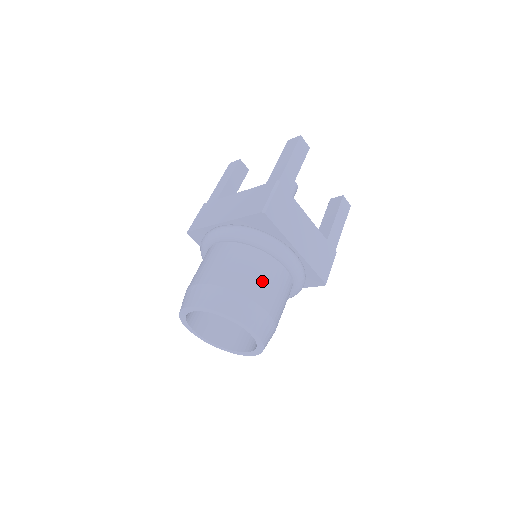
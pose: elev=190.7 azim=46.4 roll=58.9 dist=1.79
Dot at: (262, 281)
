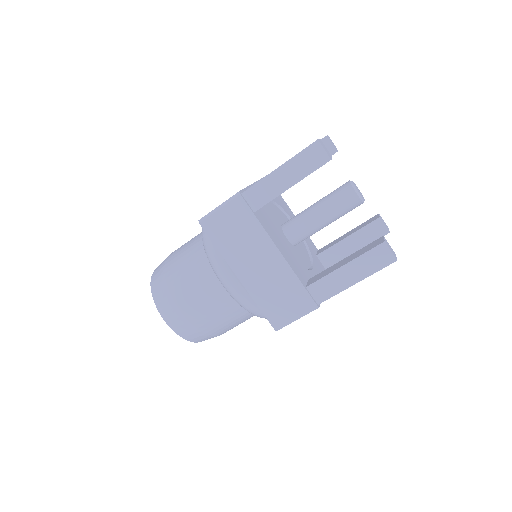
Dot at: (190, 284)
